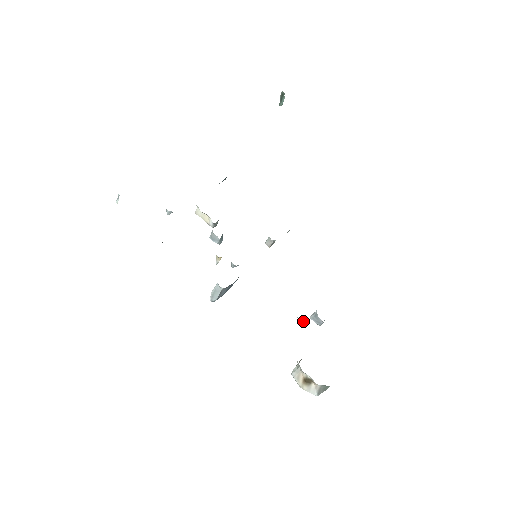
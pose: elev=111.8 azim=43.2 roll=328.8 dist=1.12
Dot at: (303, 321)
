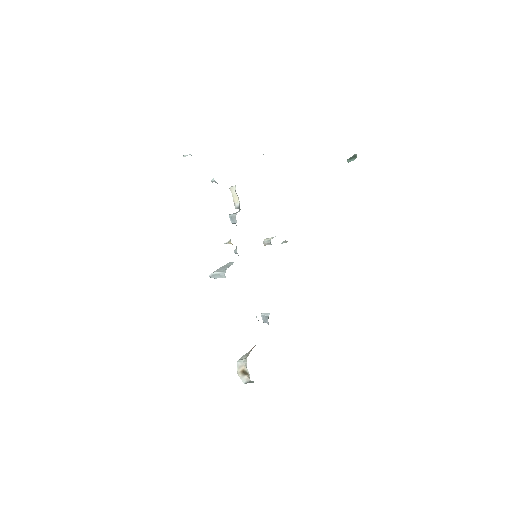
Dot at: occluded
